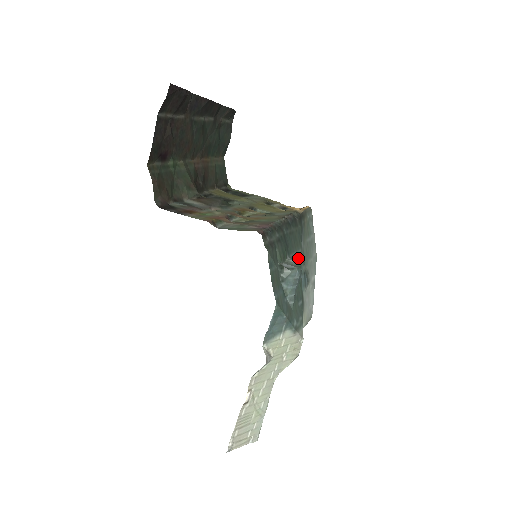
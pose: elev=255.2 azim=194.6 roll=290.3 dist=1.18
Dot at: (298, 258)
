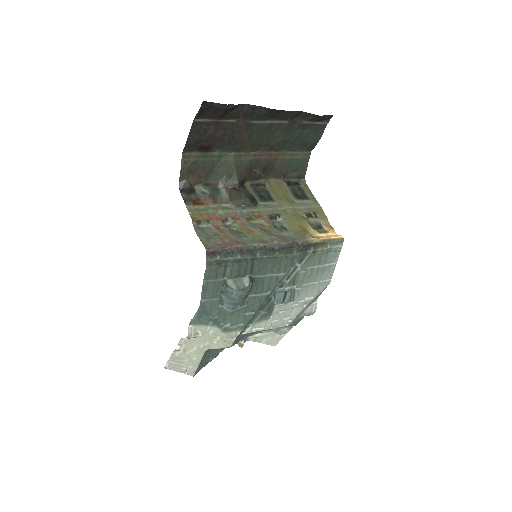
Dot at: (272, 279)
